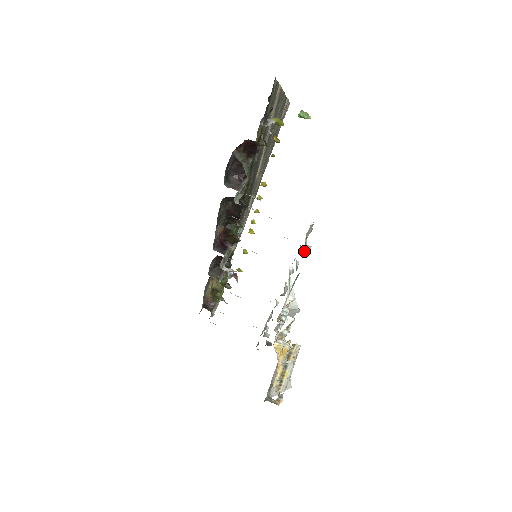
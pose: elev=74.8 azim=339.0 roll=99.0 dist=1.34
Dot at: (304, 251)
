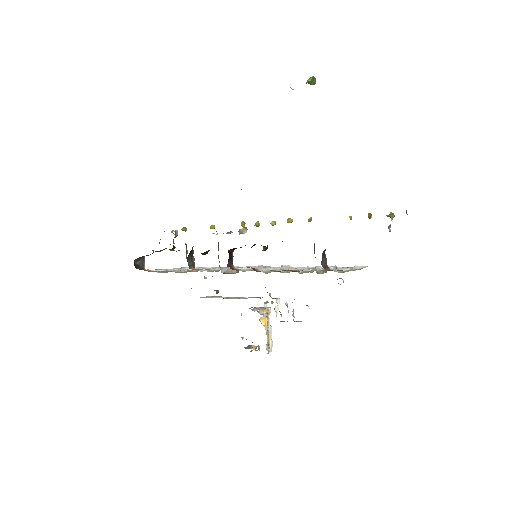
Dot at: occluded
